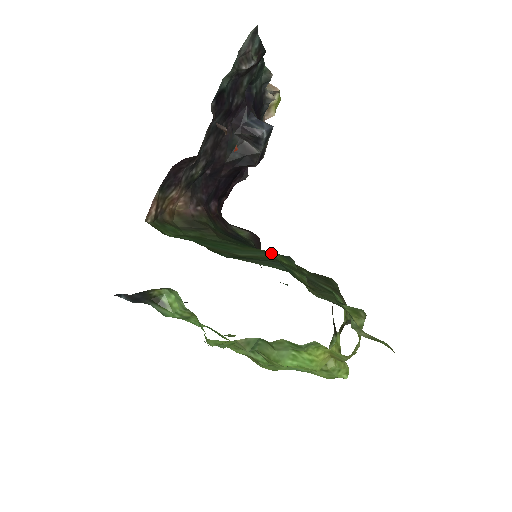
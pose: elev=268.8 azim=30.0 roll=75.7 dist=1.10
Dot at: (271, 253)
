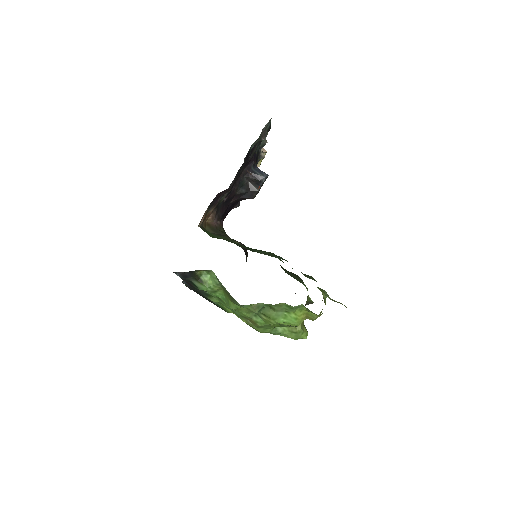
Dot at: (272, 253)
